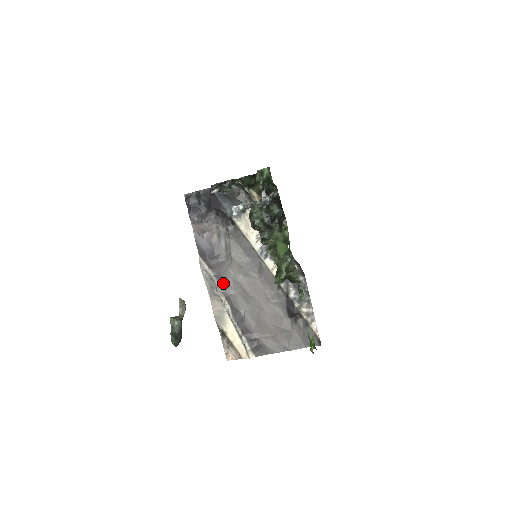
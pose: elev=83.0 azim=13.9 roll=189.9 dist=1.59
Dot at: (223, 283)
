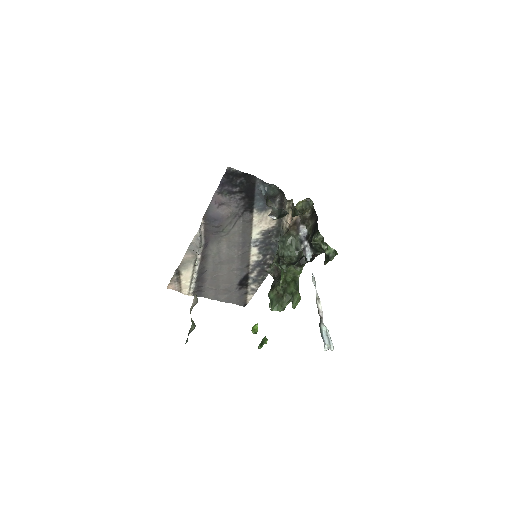
Dot at: (207, 245)
